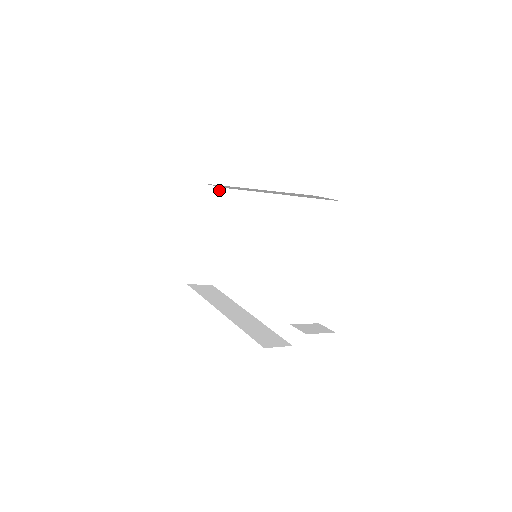
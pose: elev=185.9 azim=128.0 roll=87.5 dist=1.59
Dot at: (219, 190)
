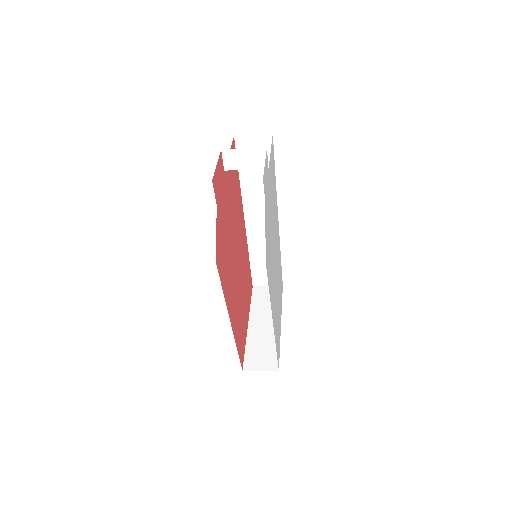
Dot at: occluded
